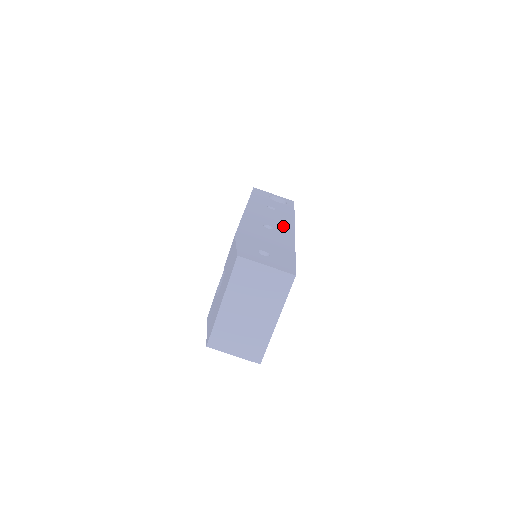
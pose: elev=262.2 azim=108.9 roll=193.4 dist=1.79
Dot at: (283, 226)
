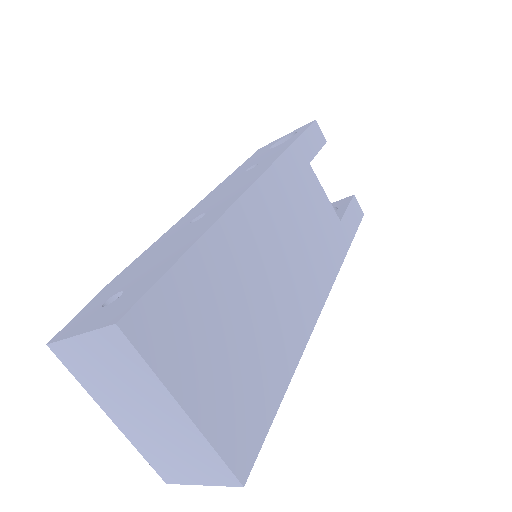
Dot at: (232, 194)
